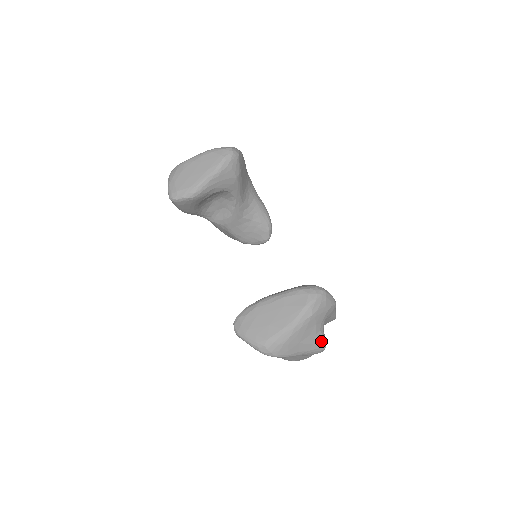
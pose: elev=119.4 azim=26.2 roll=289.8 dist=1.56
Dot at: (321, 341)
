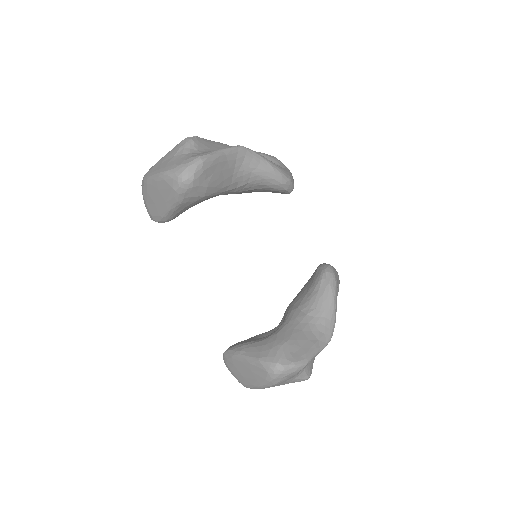
Dot at: (300, 380)
